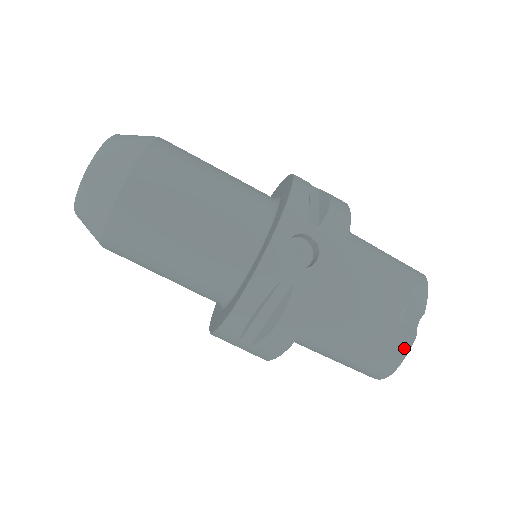
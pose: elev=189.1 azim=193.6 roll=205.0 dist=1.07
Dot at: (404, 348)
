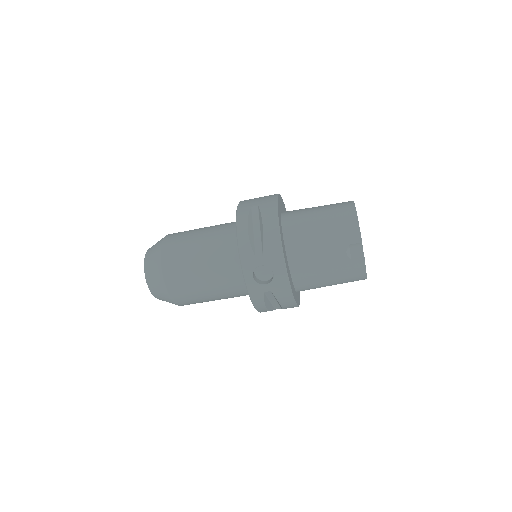
Dot at: (361, 267)
